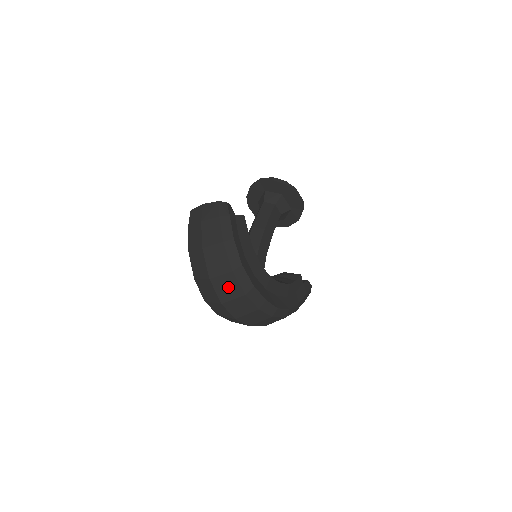
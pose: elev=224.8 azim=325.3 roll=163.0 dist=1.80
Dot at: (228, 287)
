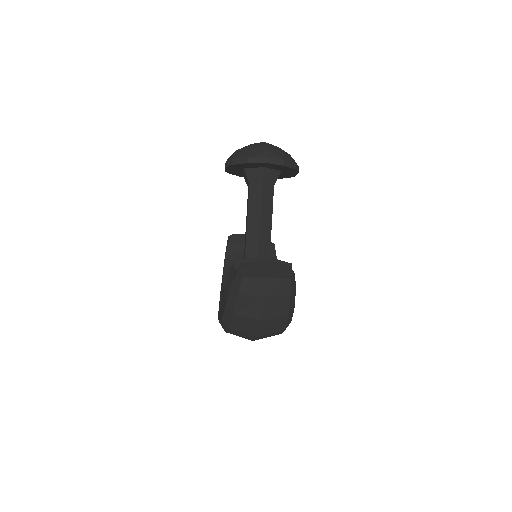
Dot at: (270, 335)
